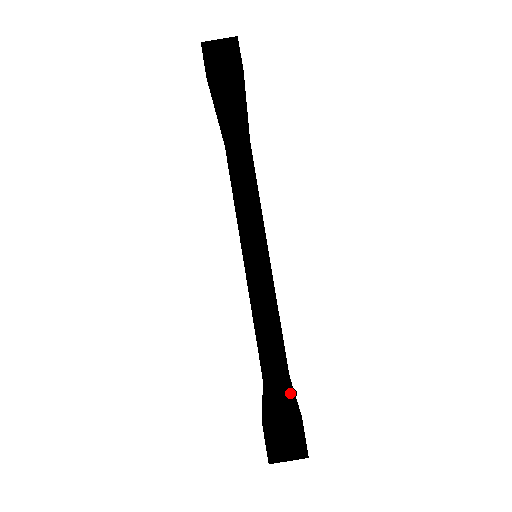
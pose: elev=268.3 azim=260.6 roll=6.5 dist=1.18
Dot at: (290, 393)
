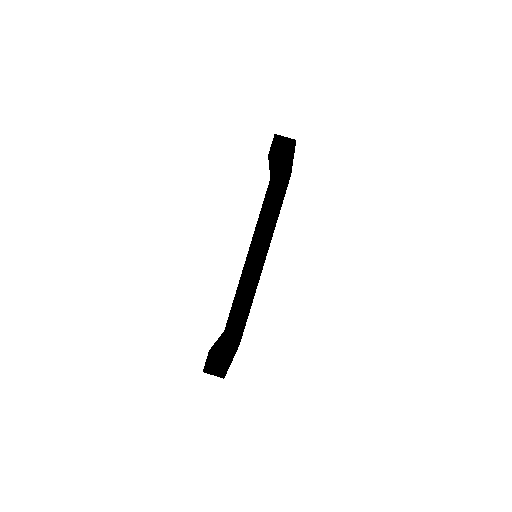
Dot at: (234, 345)
